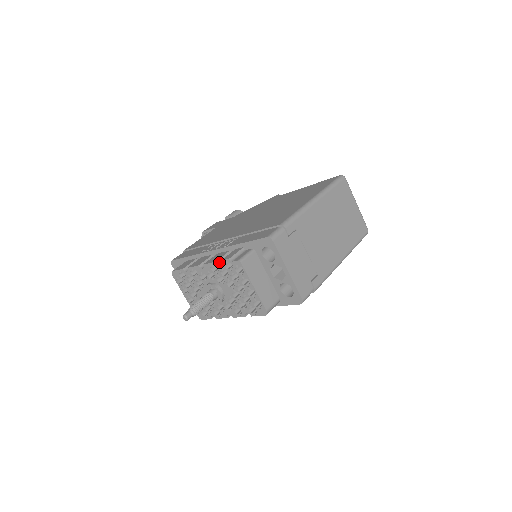
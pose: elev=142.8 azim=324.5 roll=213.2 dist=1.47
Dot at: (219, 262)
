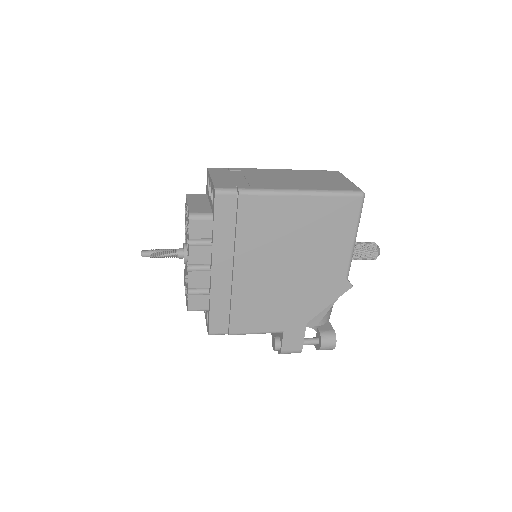
Dot at: occluded
